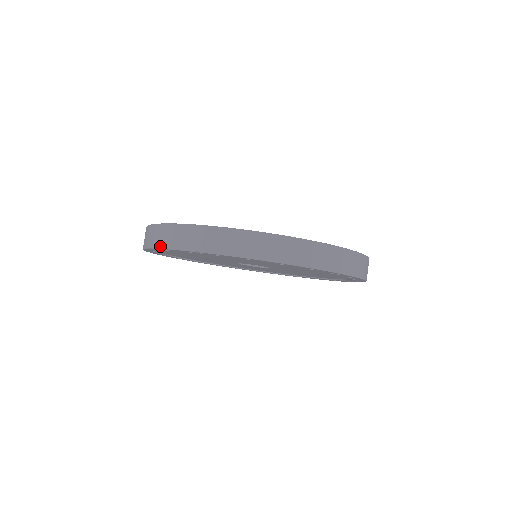
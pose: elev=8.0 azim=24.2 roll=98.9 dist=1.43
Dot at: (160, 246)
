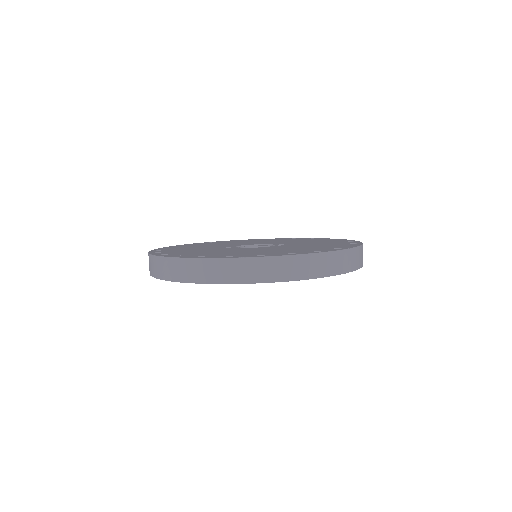
Dot at: occluded
